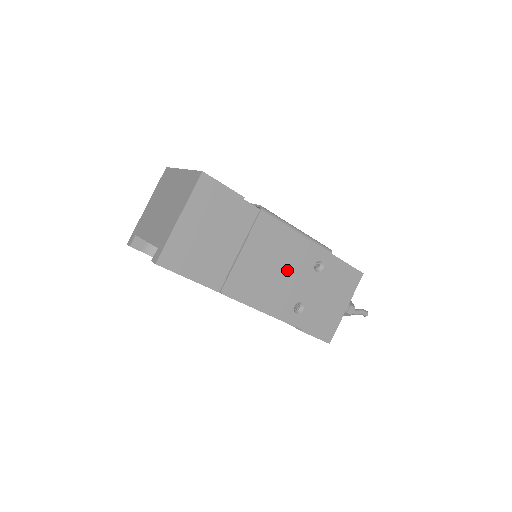
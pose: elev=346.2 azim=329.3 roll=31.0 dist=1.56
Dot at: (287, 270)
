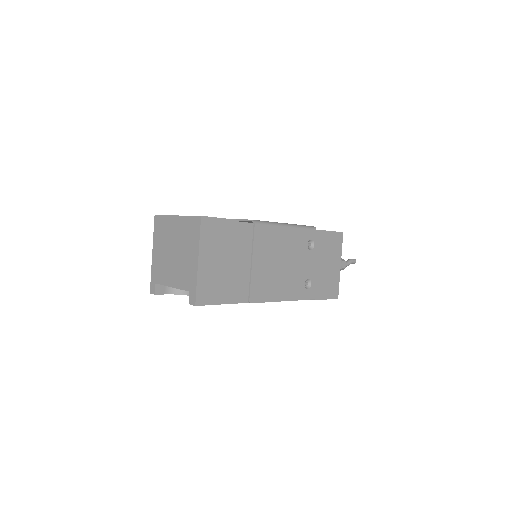
Dot at: (289, 260)
